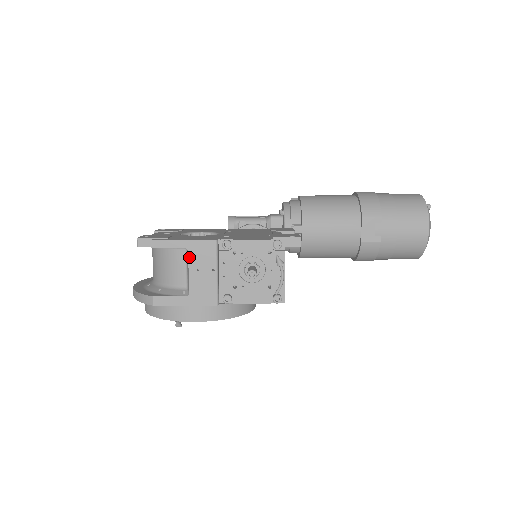
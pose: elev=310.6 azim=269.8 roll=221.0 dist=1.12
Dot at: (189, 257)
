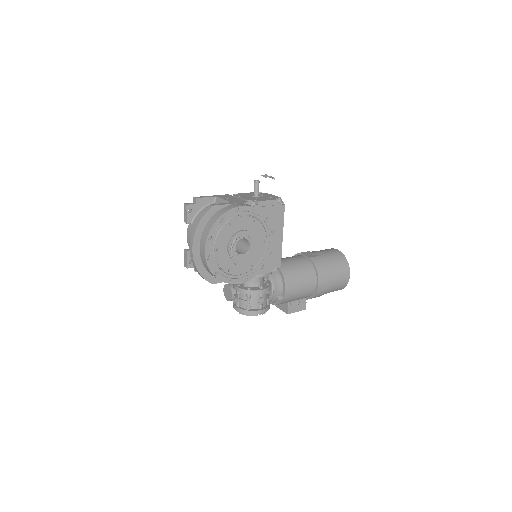
Dot at: (219, 197)
